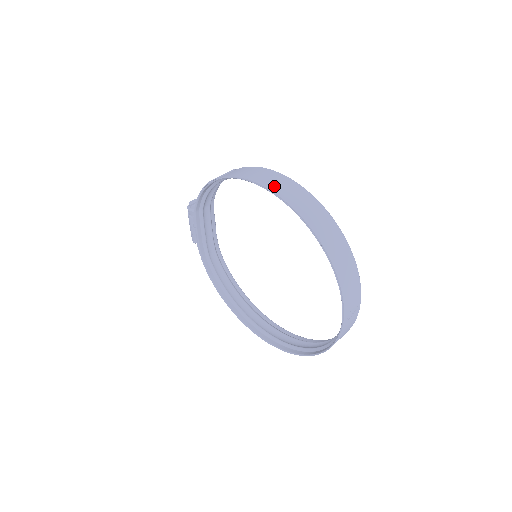
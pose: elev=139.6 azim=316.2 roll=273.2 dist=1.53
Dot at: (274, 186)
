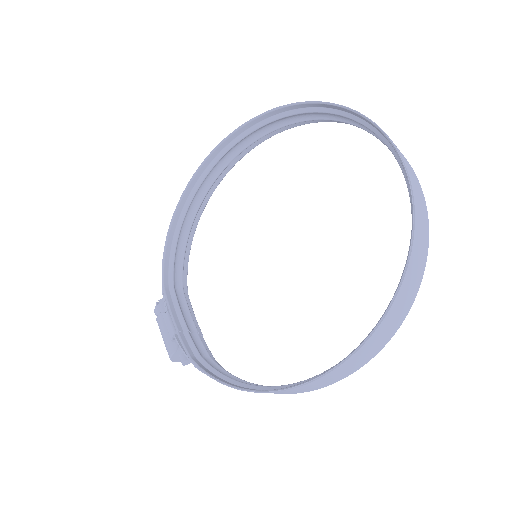
Dot at: (231, 142)
